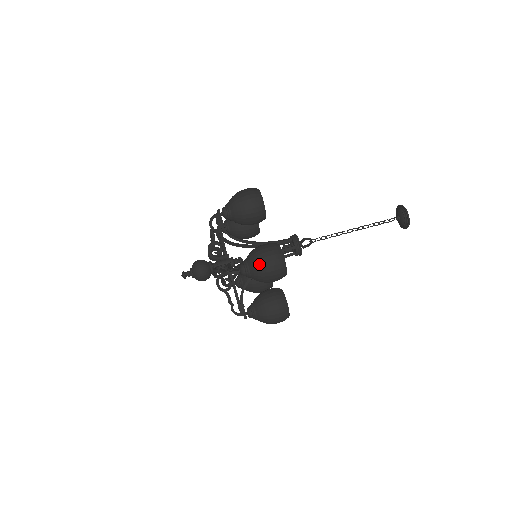
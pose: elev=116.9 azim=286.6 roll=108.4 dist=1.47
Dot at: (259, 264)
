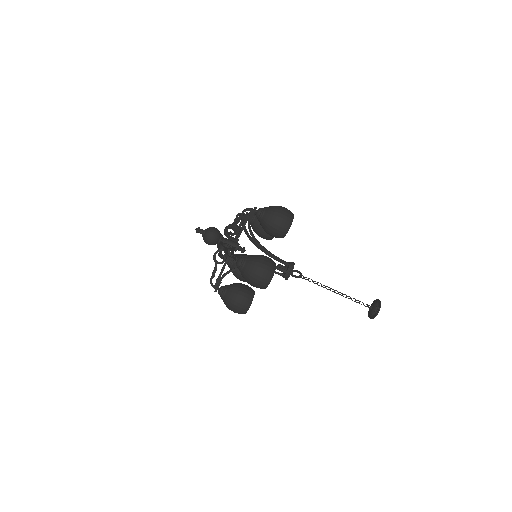
Dot at: (253, 268)
